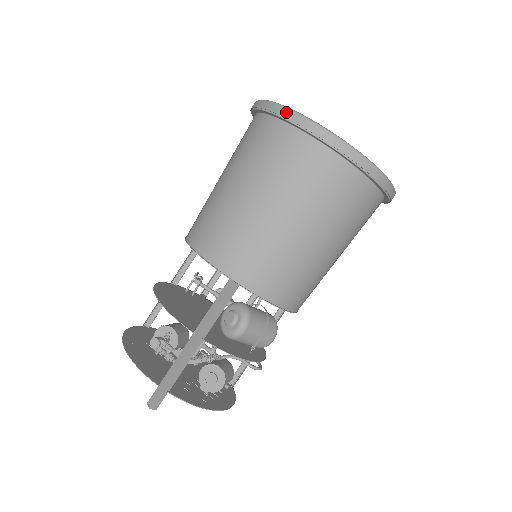
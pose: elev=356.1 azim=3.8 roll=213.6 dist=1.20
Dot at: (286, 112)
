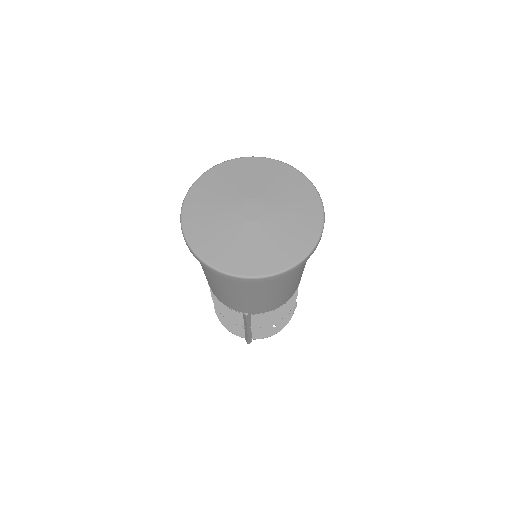
Dot at: (203, 264)
